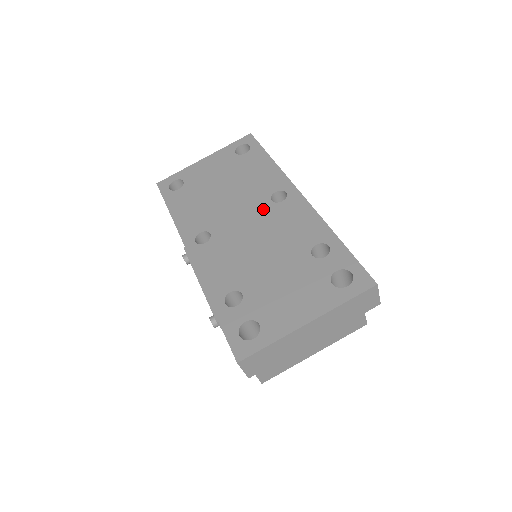
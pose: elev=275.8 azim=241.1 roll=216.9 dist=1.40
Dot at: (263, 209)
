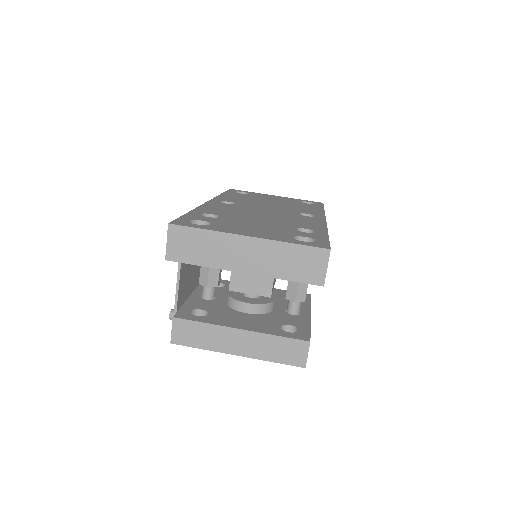
Dot at: (288, 212)
